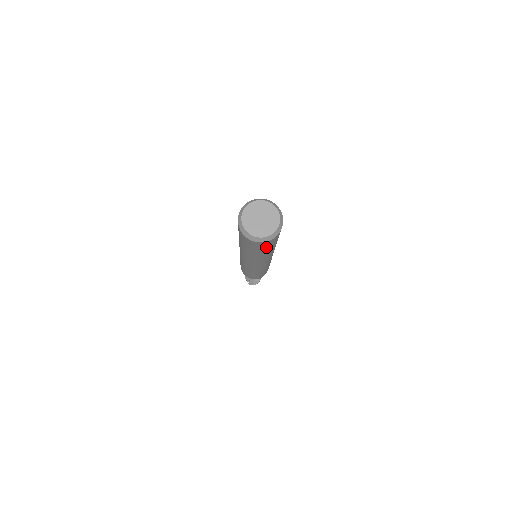
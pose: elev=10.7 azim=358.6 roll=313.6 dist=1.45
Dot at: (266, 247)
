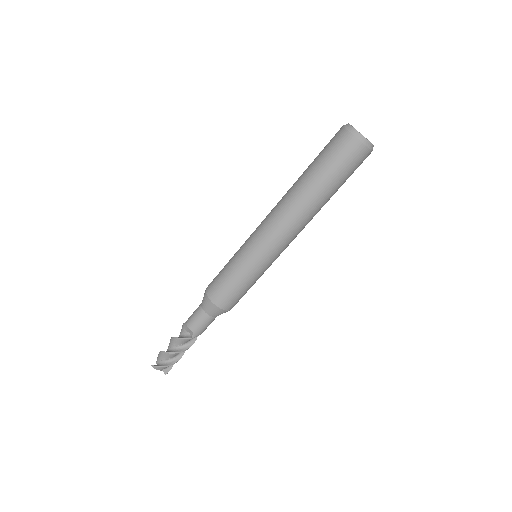
Dot at: (342, 162)
